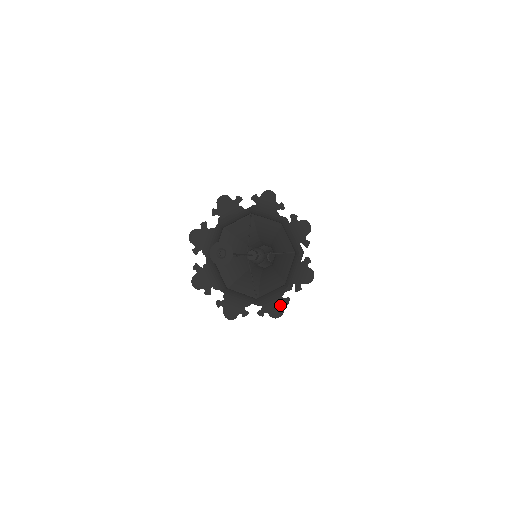
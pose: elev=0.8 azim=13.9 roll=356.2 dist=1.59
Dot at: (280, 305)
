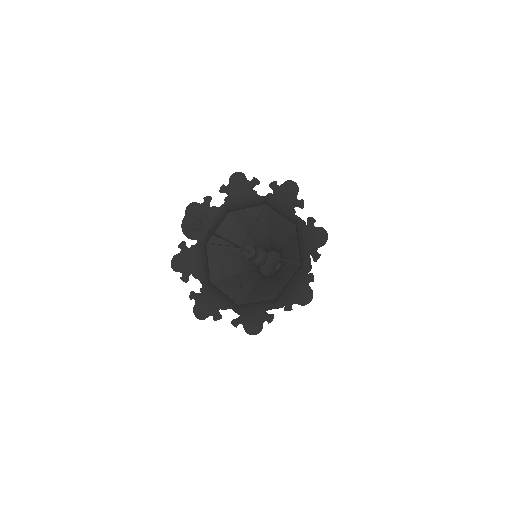
Dot at: (260, 320)
